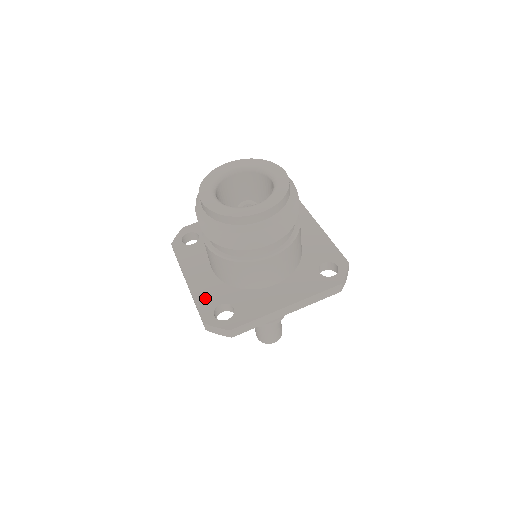
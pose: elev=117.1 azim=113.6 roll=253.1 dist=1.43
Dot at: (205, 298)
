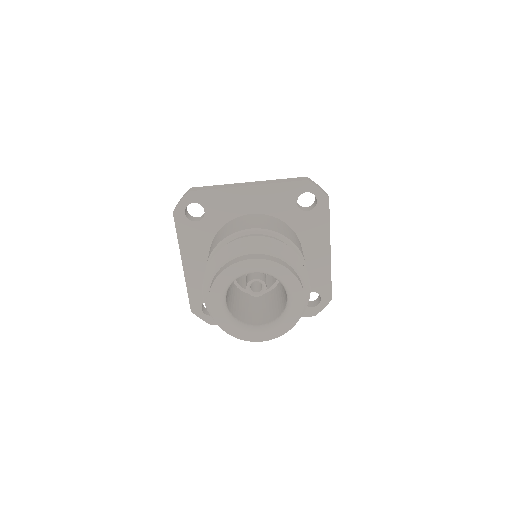
Dot at: (197, 290)
